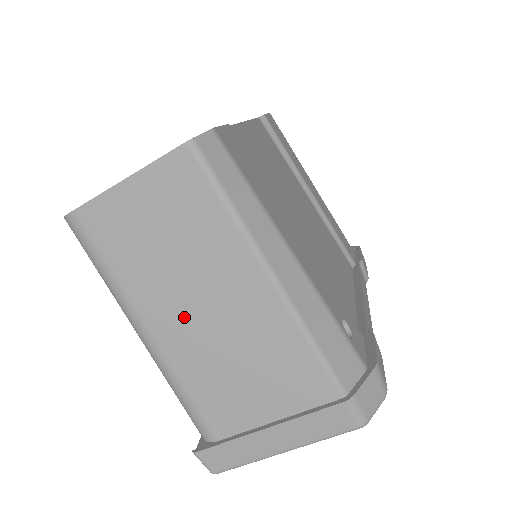
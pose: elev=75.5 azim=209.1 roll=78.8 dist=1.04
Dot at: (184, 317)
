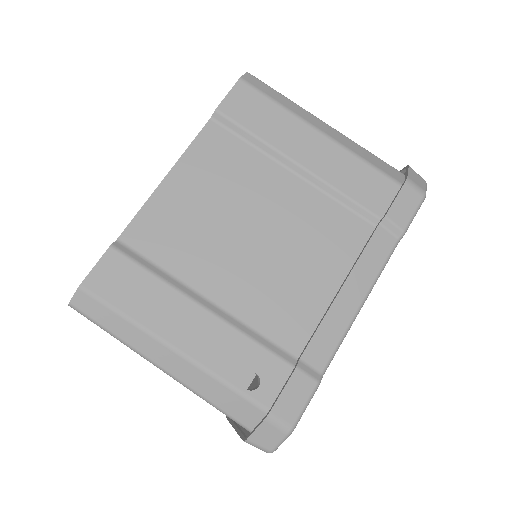
Dot at: occluded
